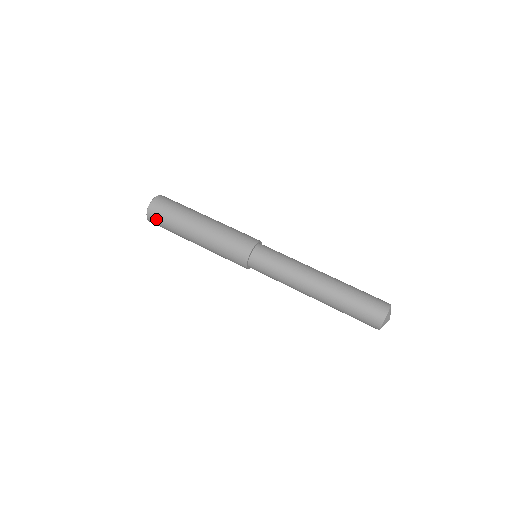
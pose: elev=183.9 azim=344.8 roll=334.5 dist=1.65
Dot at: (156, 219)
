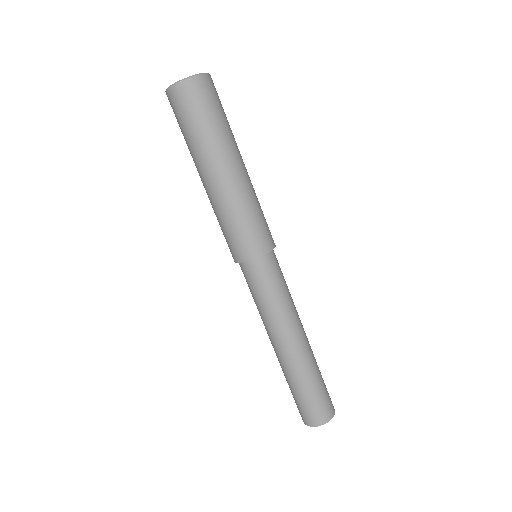
Dot at: (173, 110)
